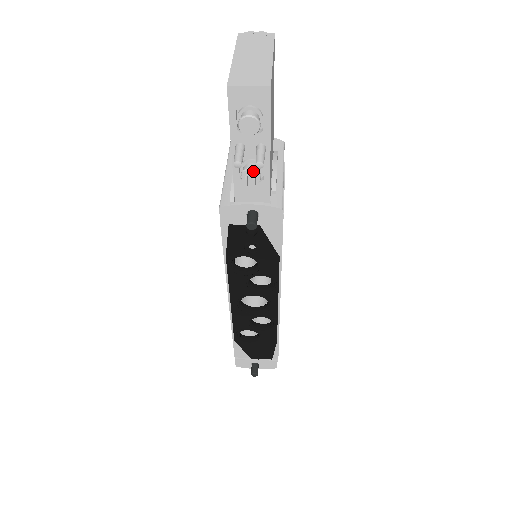
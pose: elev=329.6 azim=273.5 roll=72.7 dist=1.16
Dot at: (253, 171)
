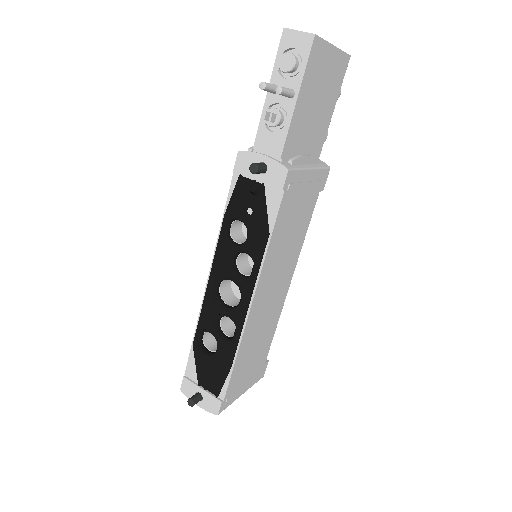
Dot at: (276, 111)
